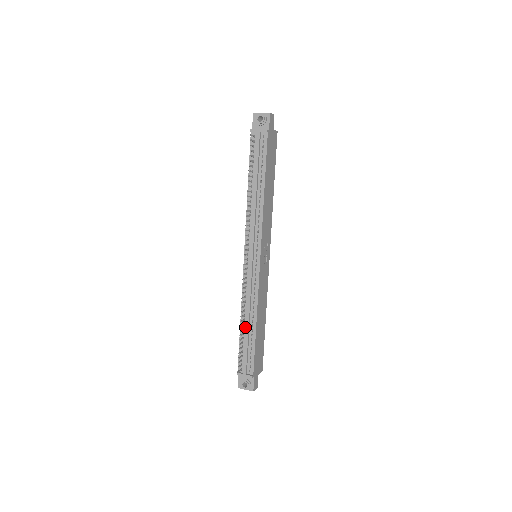
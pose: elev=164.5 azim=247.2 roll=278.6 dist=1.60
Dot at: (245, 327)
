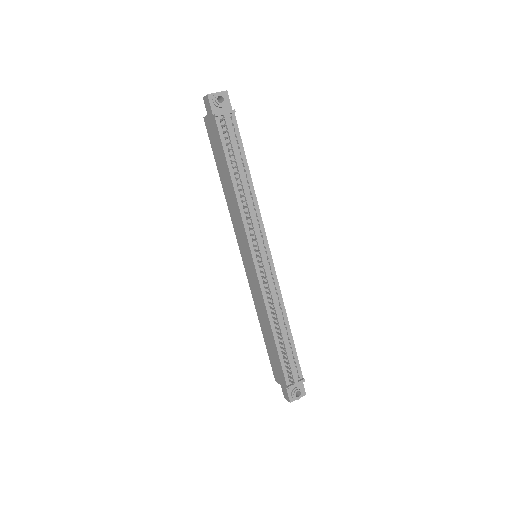
Dot at: (279, 335)
